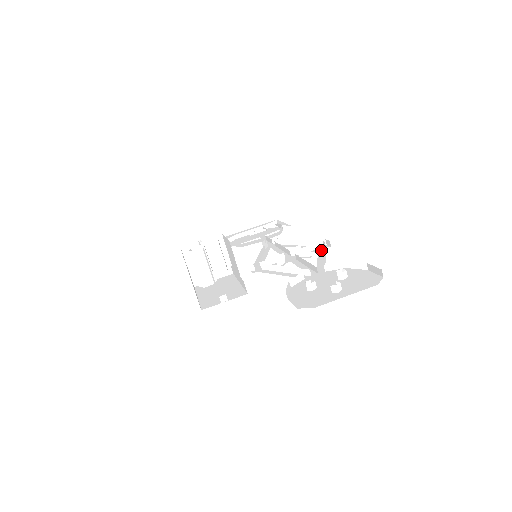
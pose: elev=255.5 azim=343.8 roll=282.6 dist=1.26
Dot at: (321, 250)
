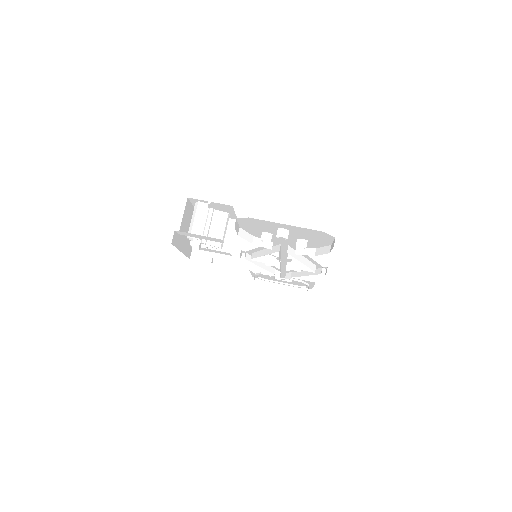
Dot at: occluded
